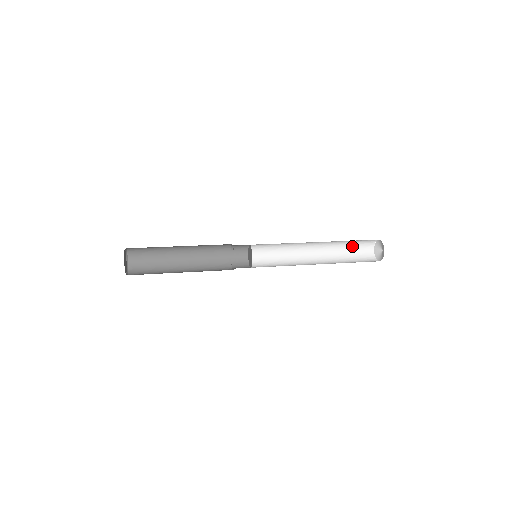
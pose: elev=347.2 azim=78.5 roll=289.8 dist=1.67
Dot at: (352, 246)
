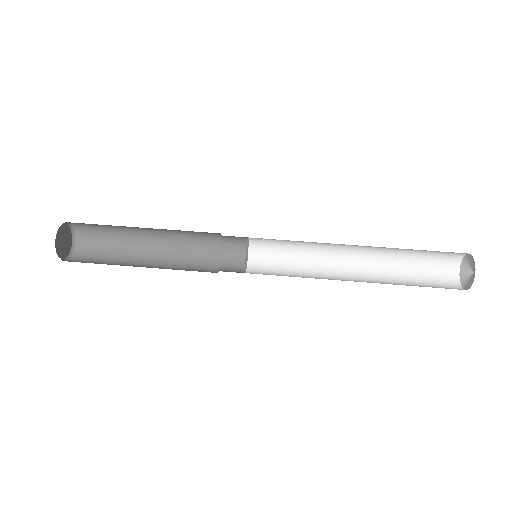
Dot at: occluded
